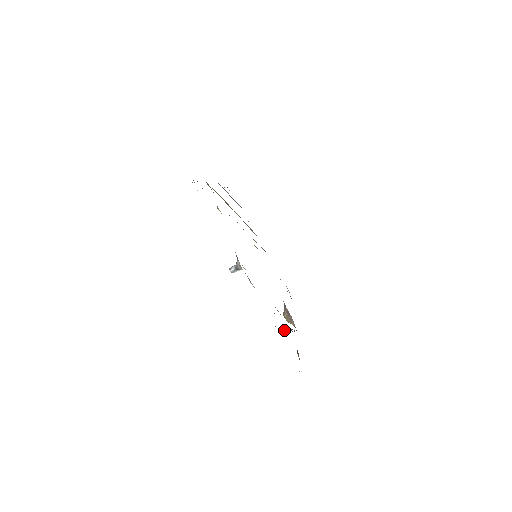
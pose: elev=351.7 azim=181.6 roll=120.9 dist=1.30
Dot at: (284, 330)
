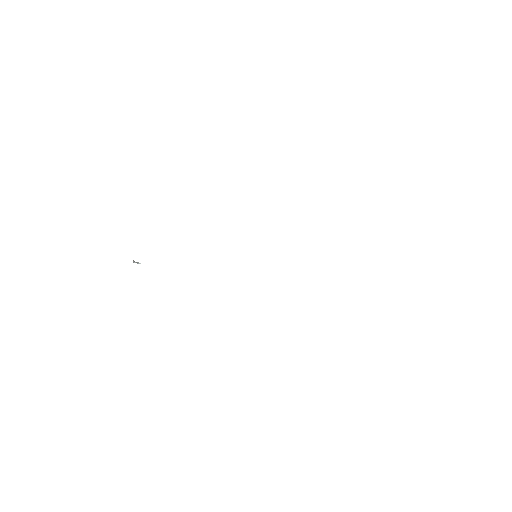
Dot at: occluded
